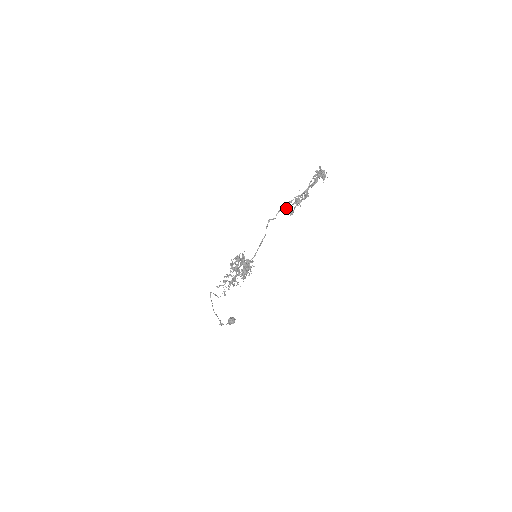
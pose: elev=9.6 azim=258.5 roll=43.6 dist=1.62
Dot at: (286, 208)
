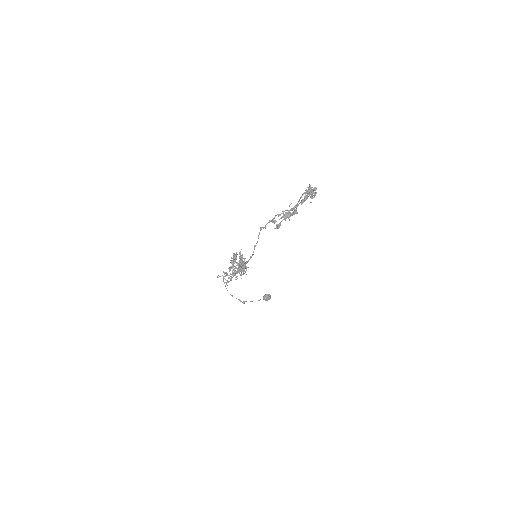
Dot at: (275, 220)
